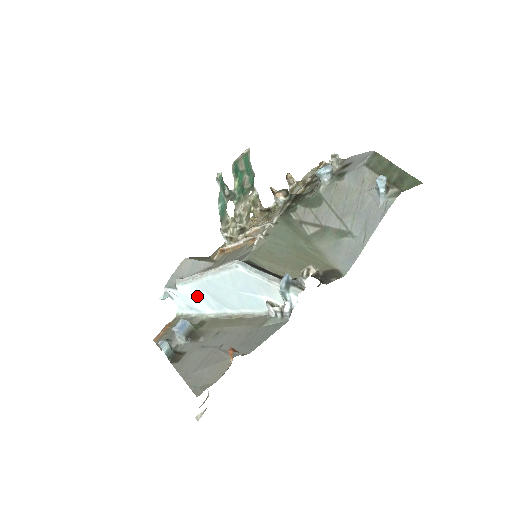
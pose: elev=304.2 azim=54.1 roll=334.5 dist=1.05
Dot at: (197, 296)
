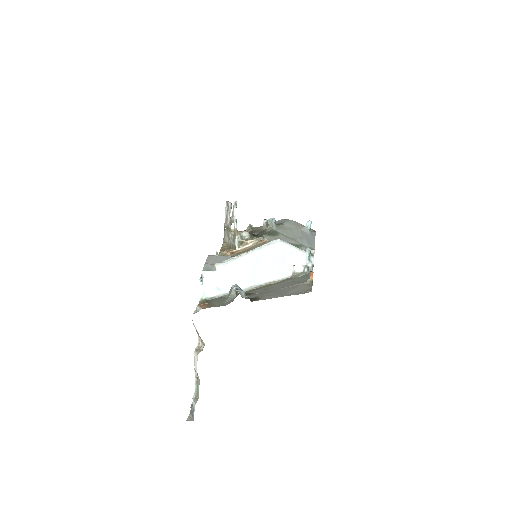
Dot at: (232, 275)
